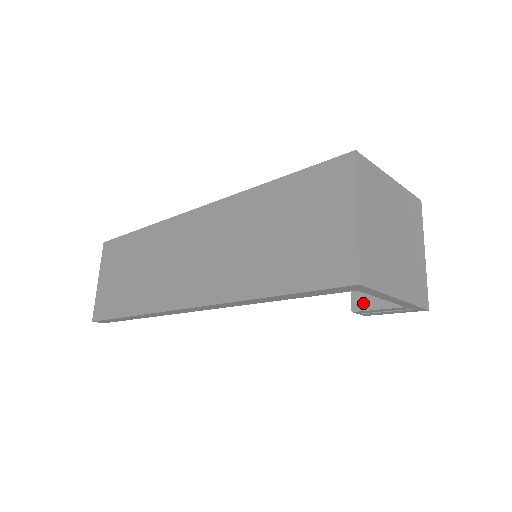
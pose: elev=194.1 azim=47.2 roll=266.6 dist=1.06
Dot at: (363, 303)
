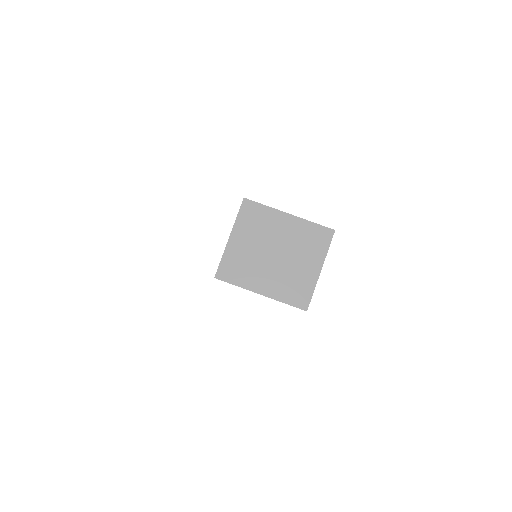
Dot at: occluded
